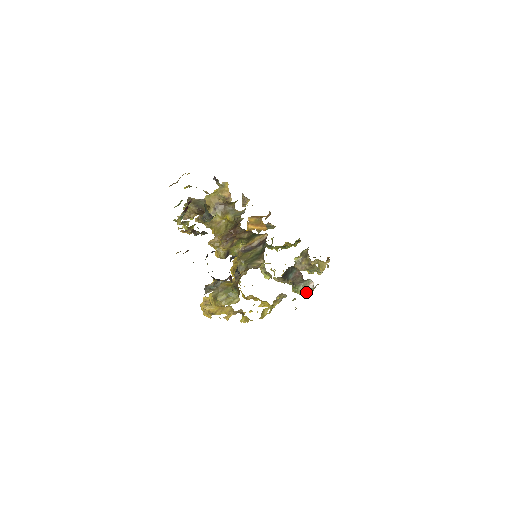
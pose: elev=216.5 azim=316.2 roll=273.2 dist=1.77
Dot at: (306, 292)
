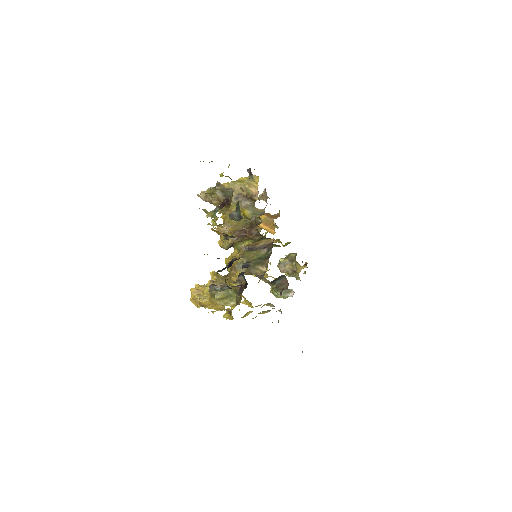
Dot at: (283, 297)
